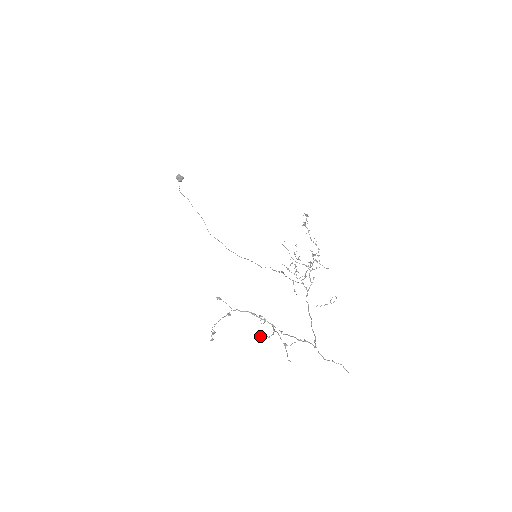
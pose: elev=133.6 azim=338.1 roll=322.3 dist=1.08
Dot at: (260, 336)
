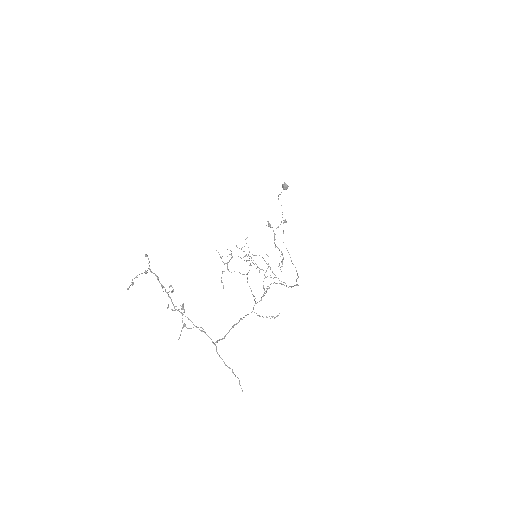
Dot at: (168, 306)
